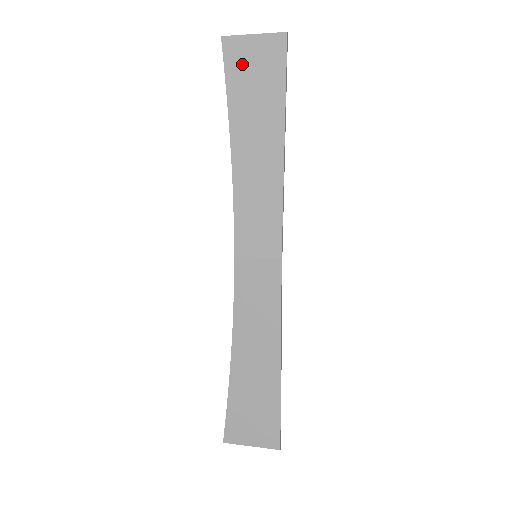
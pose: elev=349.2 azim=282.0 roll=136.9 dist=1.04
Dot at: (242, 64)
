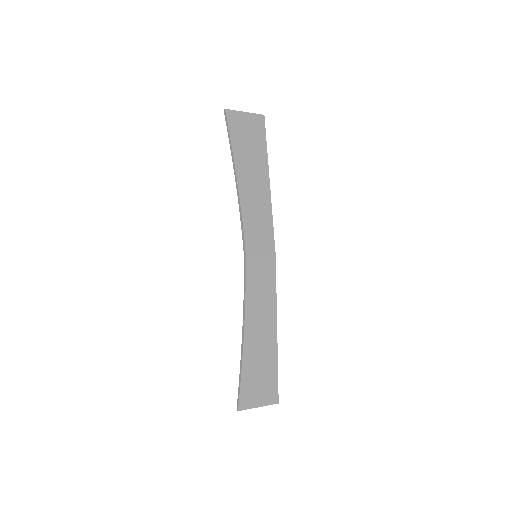
Dot at: (240, 128)
